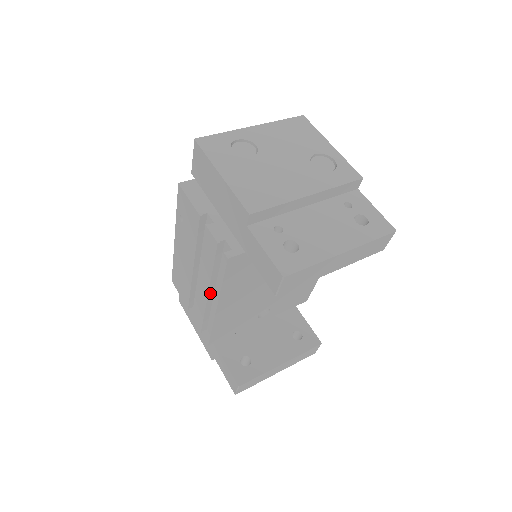
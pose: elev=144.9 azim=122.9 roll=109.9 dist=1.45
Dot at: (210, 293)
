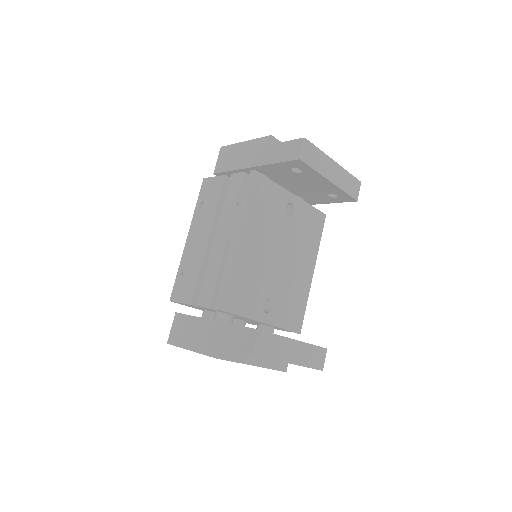
Dot at: (228, 240)
